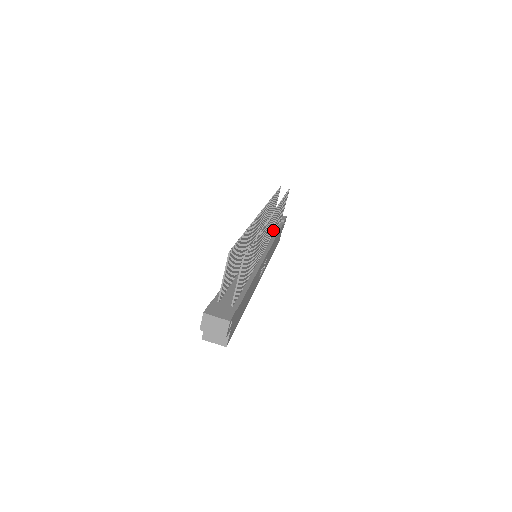
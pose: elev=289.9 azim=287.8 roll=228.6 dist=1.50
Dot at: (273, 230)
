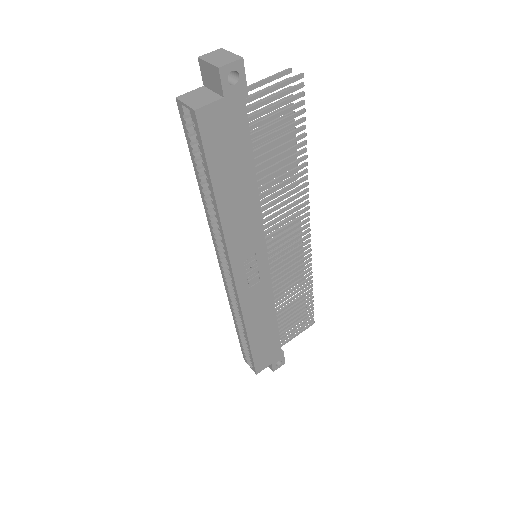
Dot at: (282, 293)
